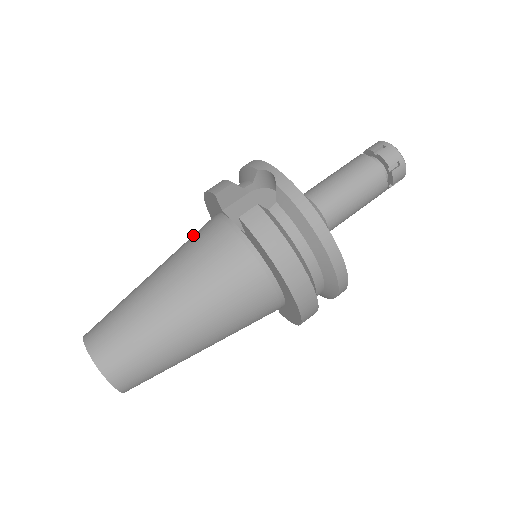
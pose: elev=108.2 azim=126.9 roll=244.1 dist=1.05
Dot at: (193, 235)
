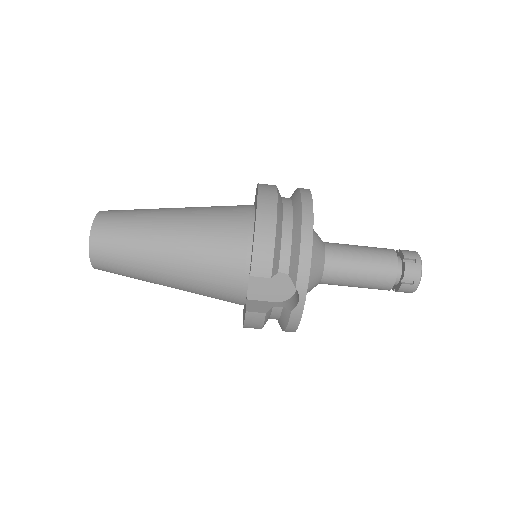
Dot at: (219, 244)
